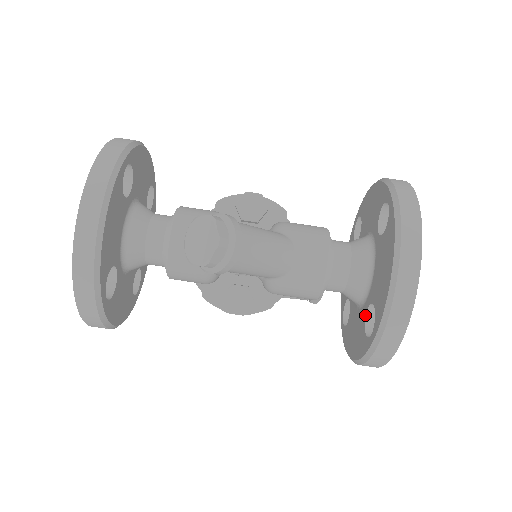
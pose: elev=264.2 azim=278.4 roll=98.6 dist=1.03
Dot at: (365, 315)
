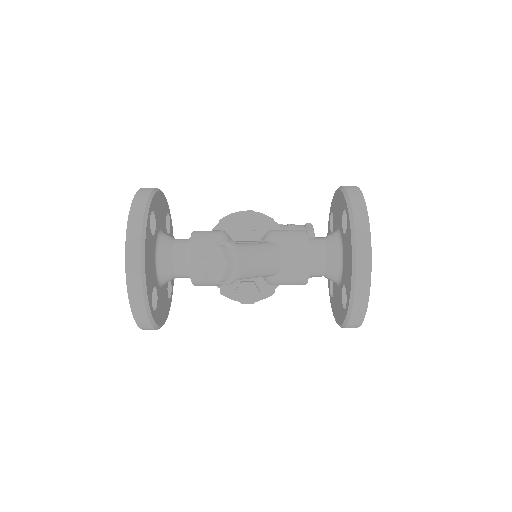
Dot at: (341, 292)
